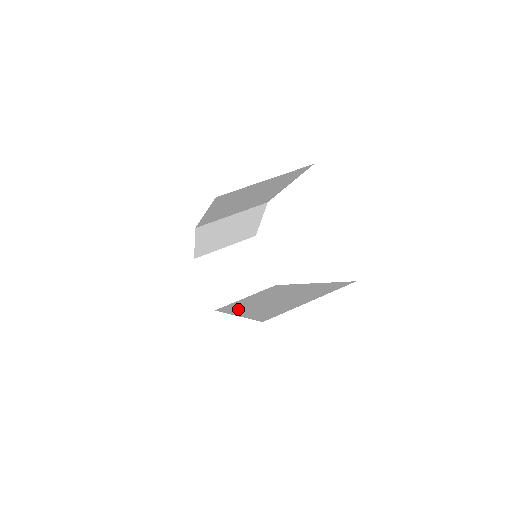
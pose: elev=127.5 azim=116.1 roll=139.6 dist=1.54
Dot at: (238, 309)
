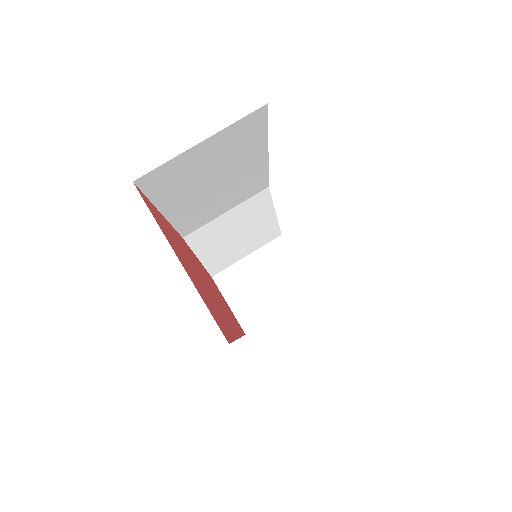
Dot at: occluded
